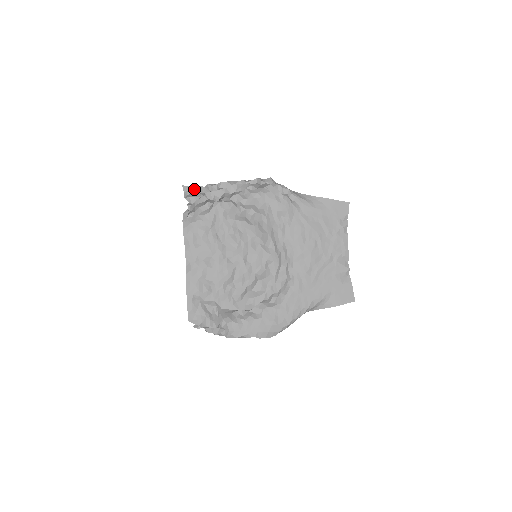
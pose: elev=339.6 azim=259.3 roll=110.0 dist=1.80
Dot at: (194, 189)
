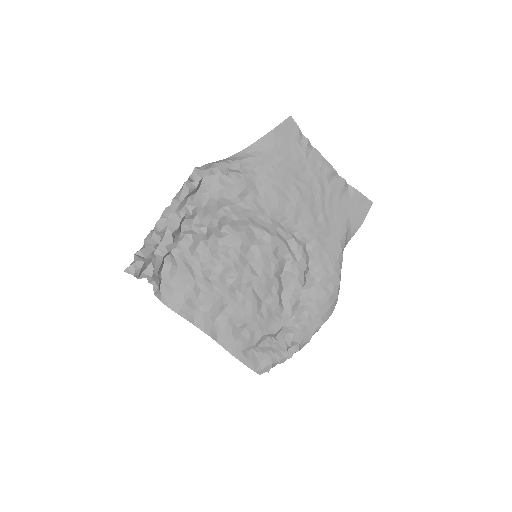
Dot at: (139, 262)
